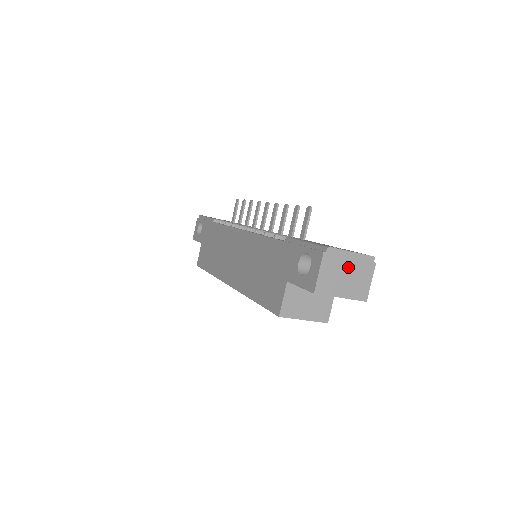
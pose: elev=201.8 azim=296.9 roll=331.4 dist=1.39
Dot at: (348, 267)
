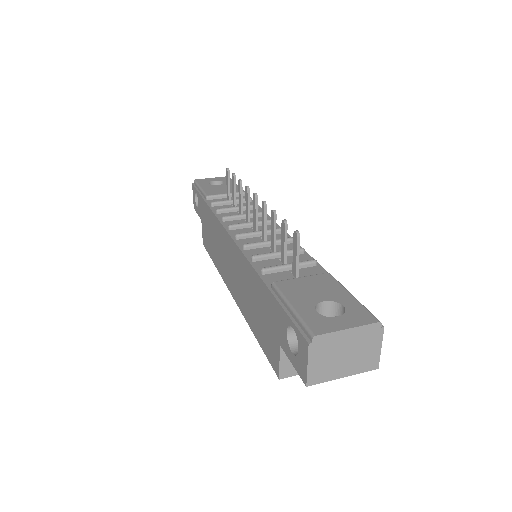
Dot at: (346, 346)
